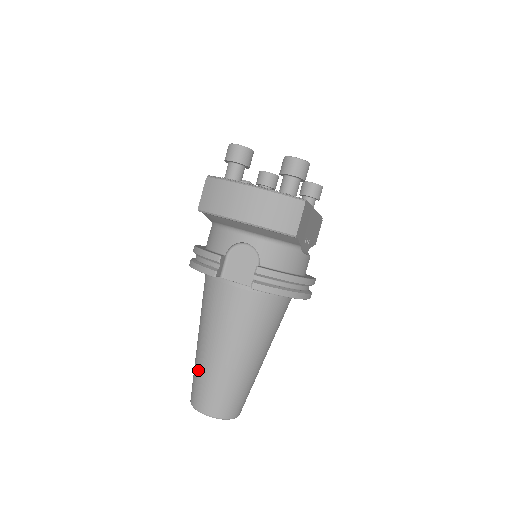
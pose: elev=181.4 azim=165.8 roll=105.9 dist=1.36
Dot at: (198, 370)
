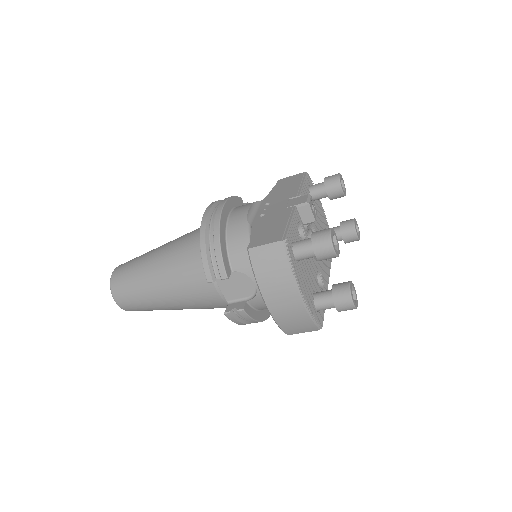
Dot at: (135, 279)
